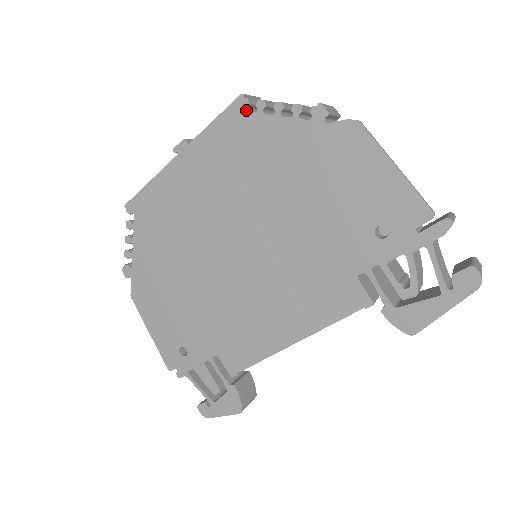
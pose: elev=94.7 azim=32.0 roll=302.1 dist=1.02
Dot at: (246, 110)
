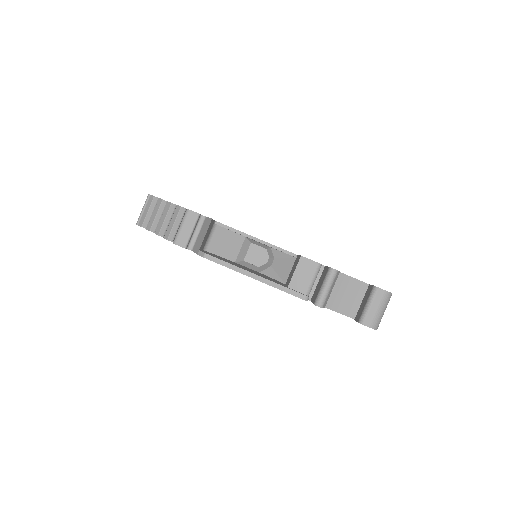
Dot at: occluded
